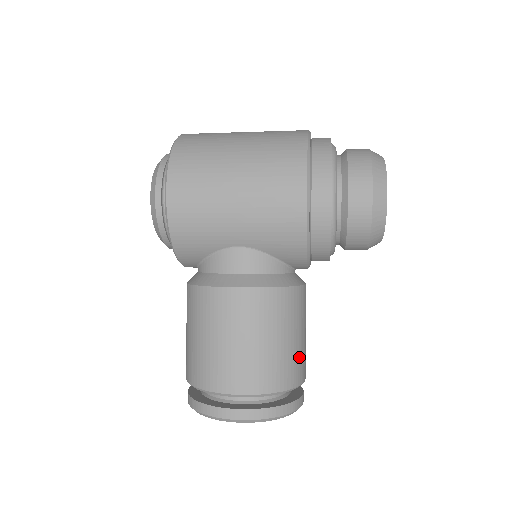
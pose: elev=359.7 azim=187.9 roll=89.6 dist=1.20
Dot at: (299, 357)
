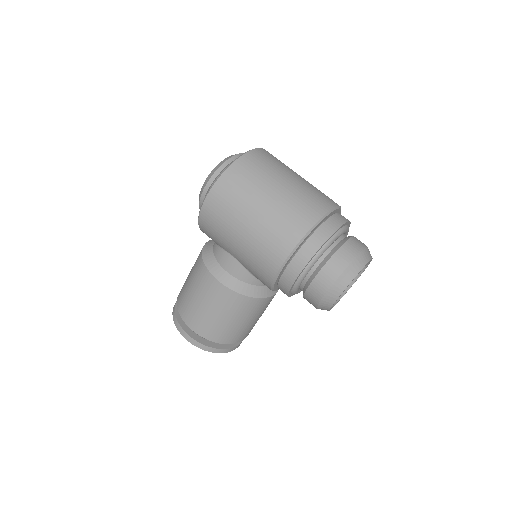
Dot at: (241, 331)
